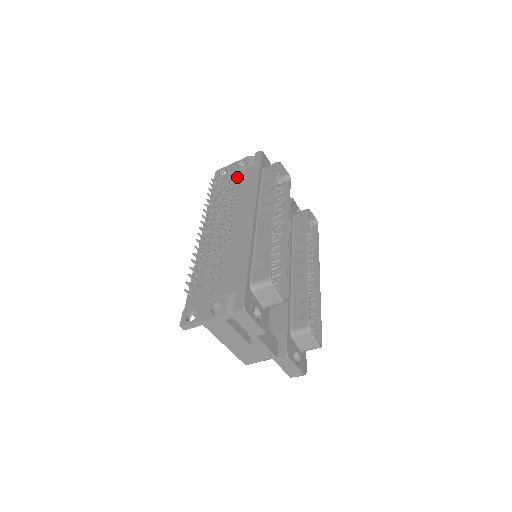
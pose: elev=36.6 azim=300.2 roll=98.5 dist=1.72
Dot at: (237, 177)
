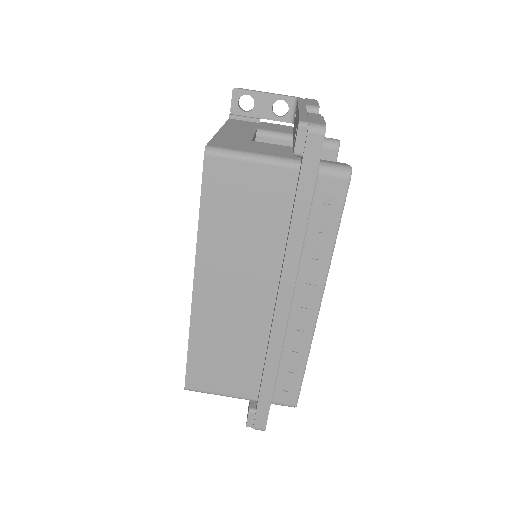
Dot at: occluded
